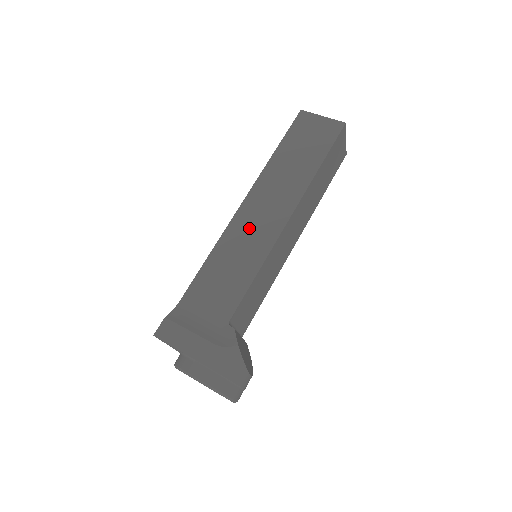
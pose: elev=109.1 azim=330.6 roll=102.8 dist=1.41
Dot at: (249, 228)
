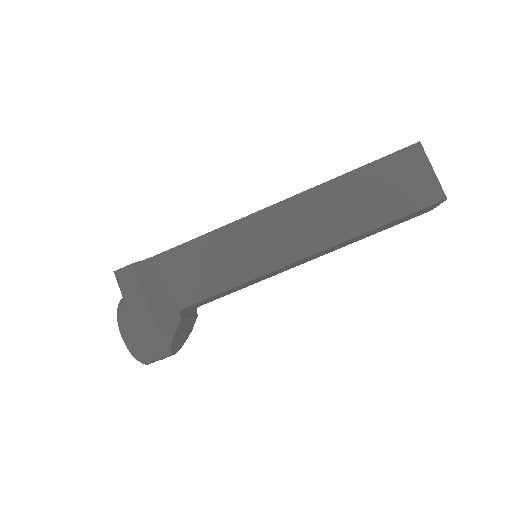
Dot at: (263, 236)
